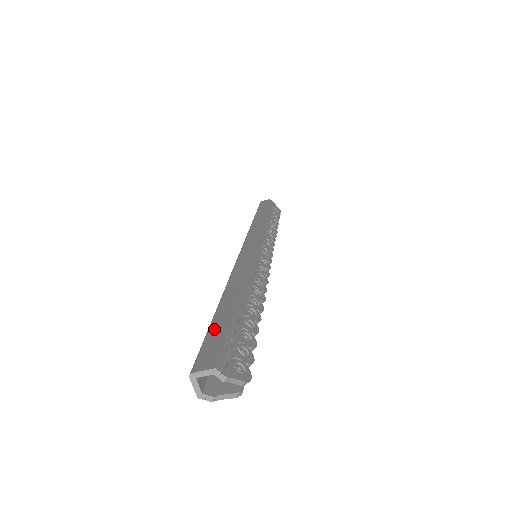
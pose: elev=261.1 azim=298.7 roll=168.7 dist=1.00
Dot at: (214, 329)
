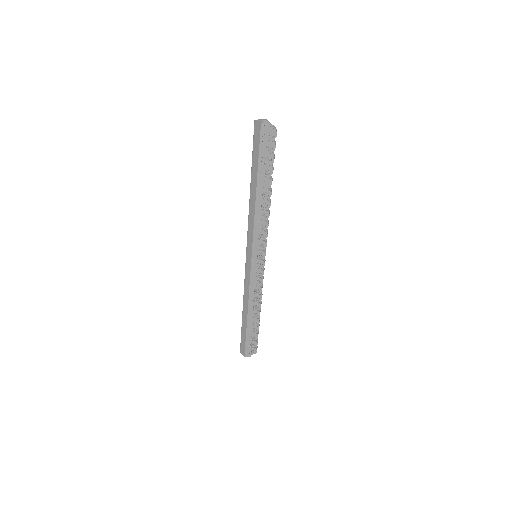
Dot at: occluded
